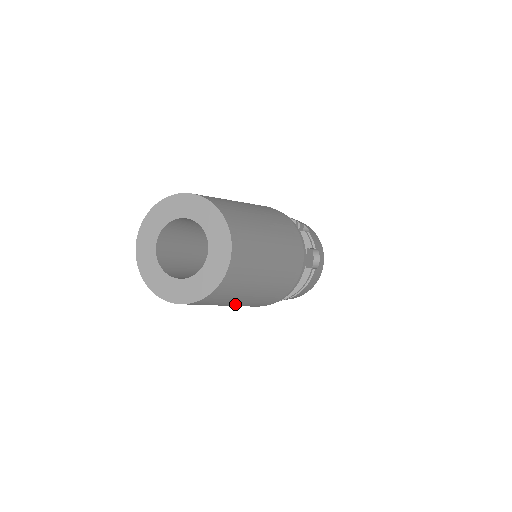
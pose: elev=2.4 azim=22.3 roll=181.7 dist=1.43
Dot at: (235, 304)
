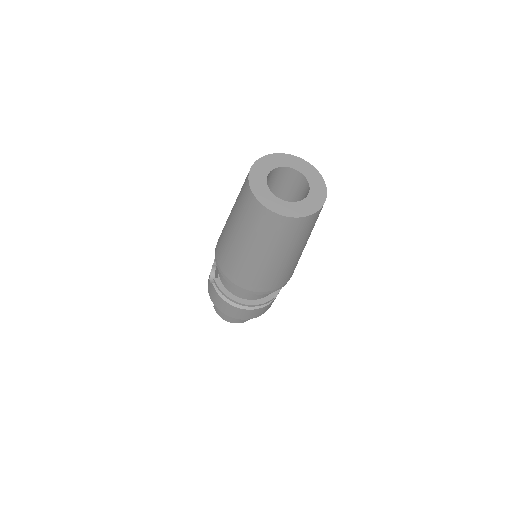
Dot at: (283, 258)
